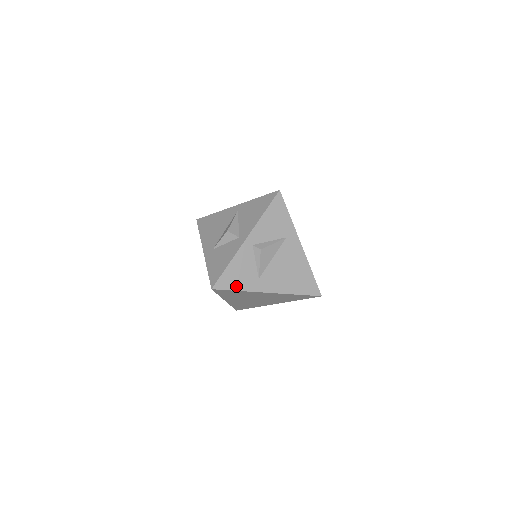
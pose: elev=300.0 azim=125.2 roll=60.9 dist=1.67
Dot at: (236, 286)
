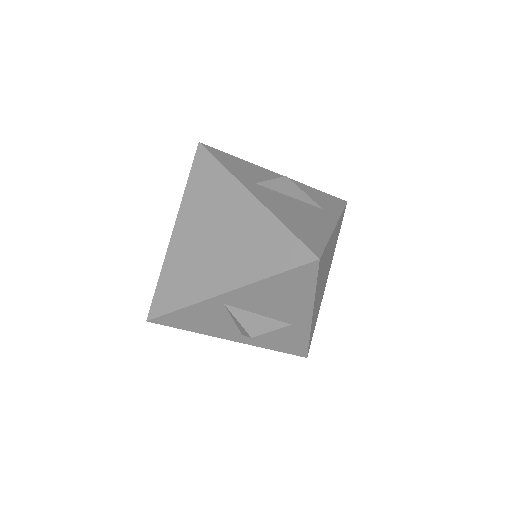
Dot at: (224, 163)
